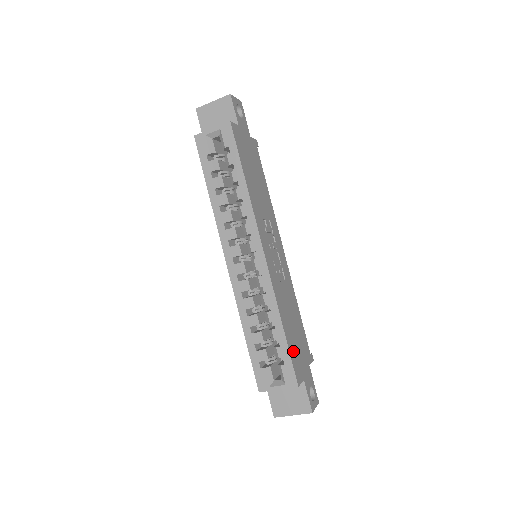
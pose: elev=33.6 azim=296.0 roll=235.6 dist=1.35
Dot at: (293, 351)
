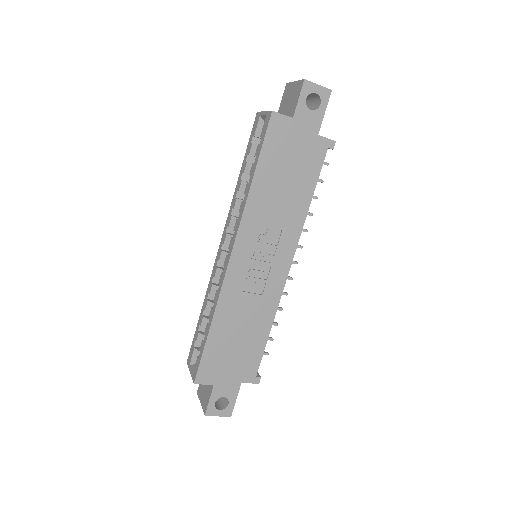
Dot at: (213, 355)
